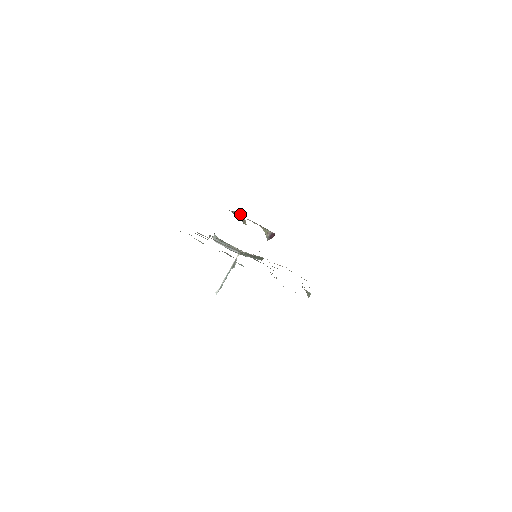
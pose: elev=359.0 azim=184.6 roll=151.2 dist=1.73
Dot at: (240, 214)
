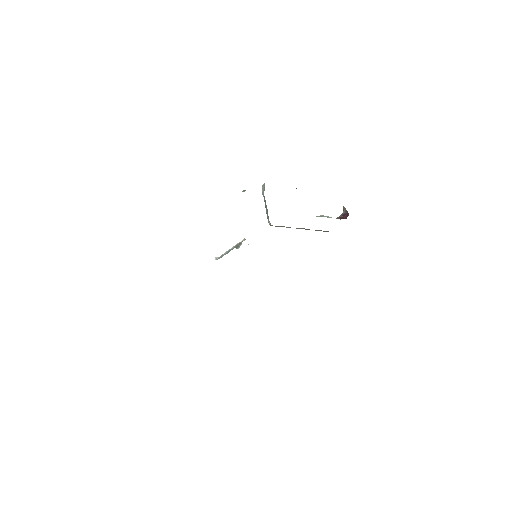
Dot at: occluded
